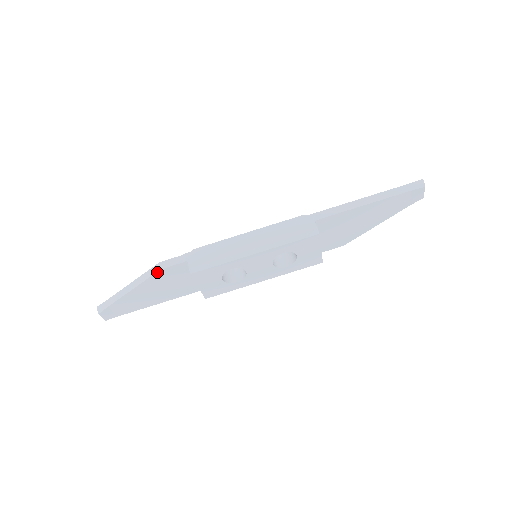
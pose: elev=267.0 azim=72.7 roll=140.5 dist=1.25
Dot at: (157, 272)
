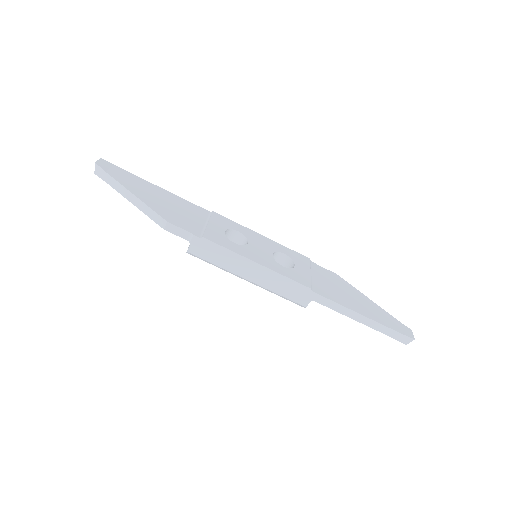
Dot at: (160, 225)
